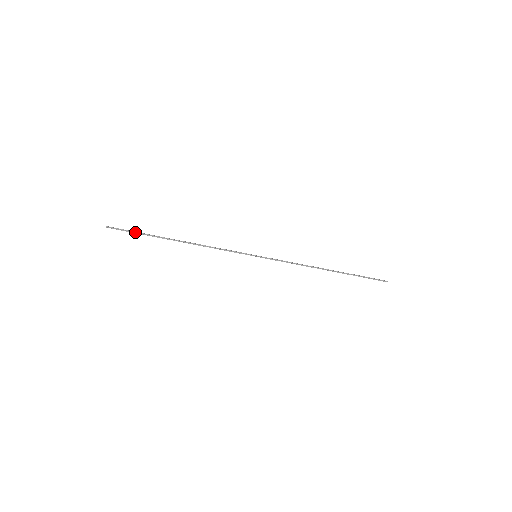
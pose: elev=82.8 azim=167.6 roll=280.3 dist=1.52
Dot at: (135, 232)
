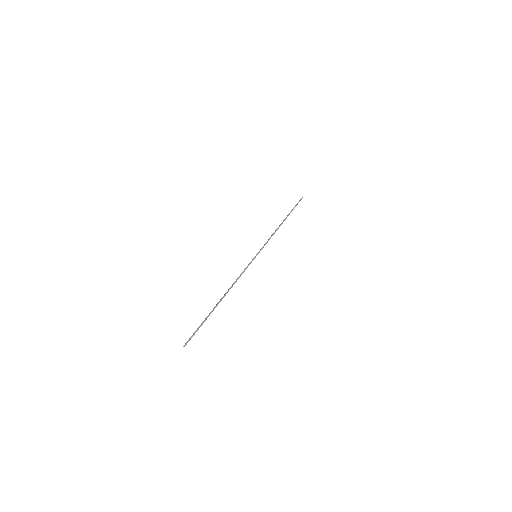
Dot at: (200, 326)
